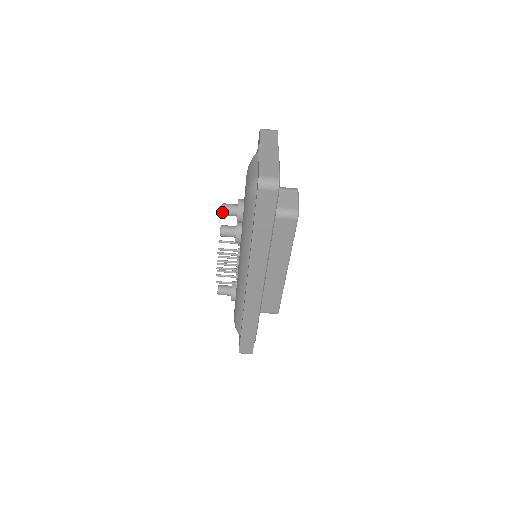
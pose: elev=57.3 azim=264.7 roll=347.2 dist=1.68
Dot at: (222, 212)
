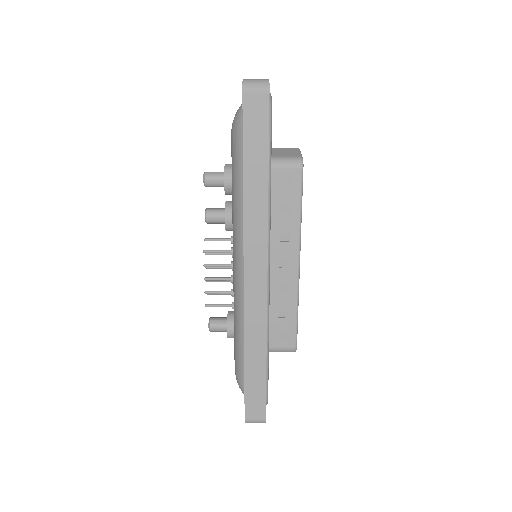
Dot at: (205, 179)
